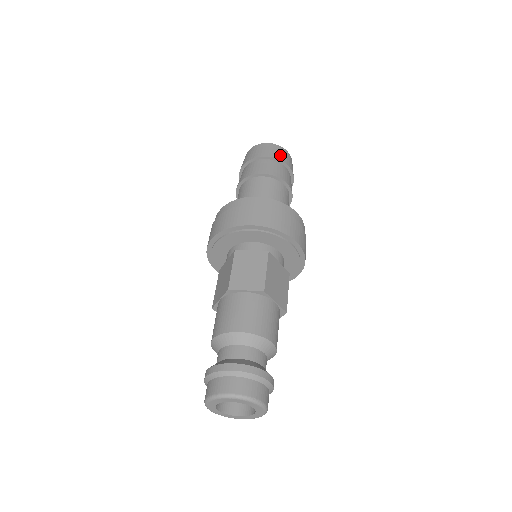
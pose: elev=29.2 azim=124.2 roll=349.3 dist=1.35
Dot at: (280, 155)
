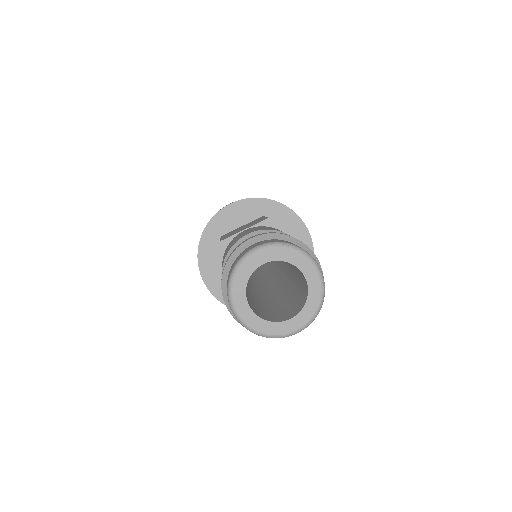
Dot at: occluded
